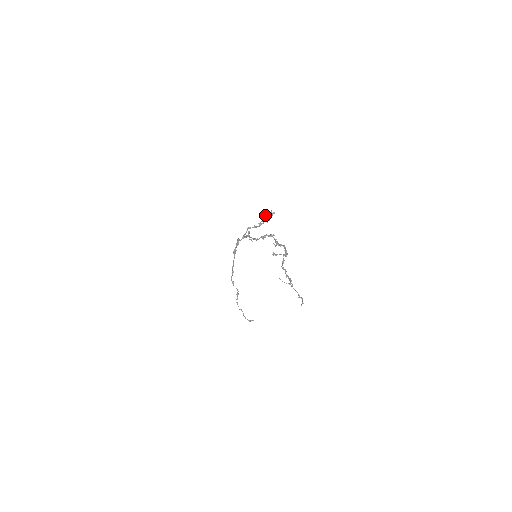
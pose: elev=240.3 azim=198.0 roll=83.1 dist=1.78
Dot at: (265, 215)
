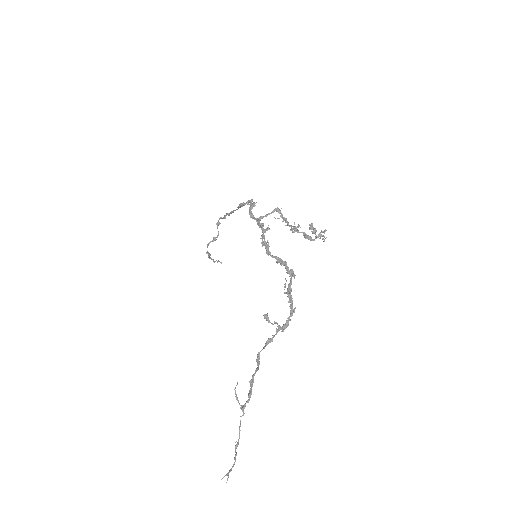
Dot at: (310, 229)
